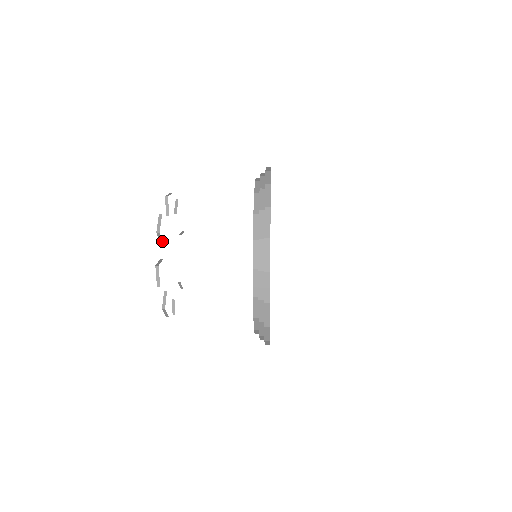
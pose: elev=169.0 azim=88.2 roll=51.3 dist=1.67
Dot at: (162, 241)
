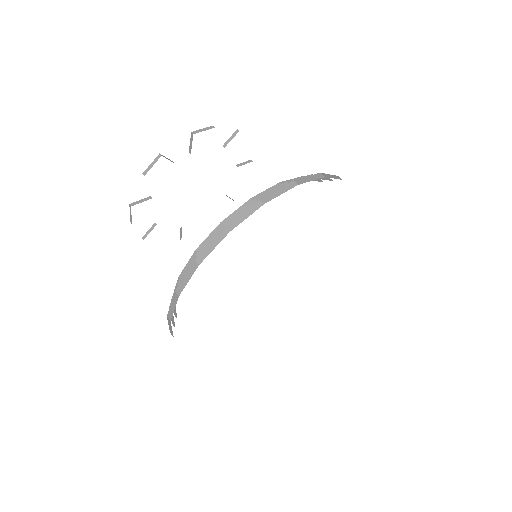
Dot at: occluded
